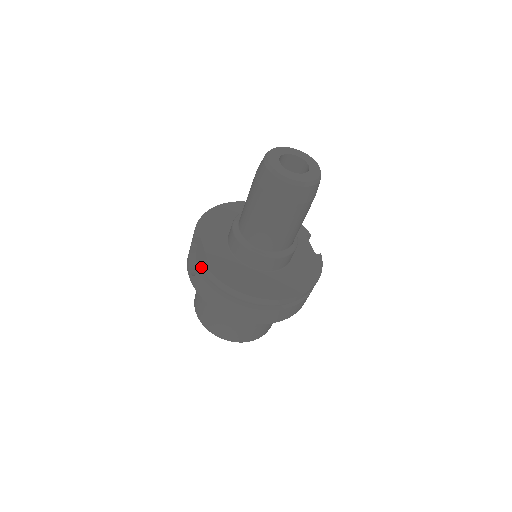
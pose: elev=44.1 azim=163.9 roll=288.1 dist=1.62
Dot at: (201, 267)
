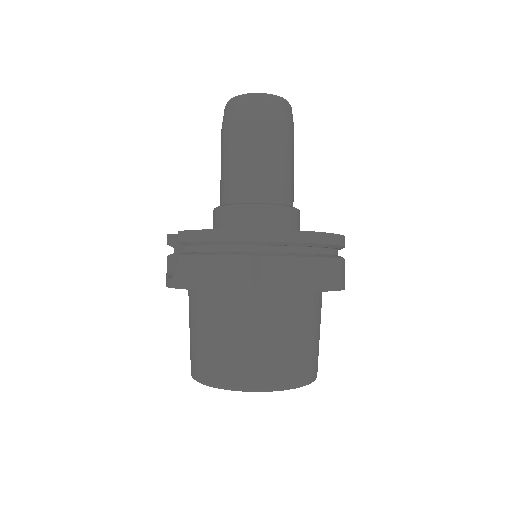
Dot at: (181, 240)
